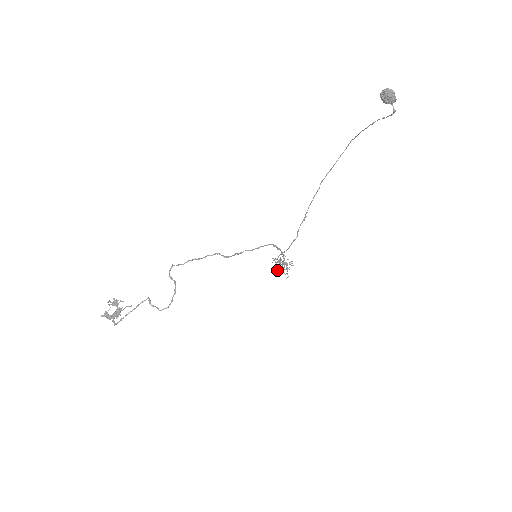
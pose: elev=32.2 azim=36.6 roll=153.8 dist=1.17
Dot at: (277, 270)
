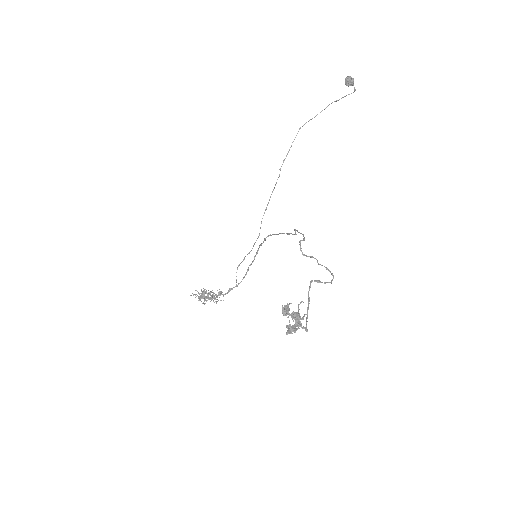
Dot at: (231, 288)
